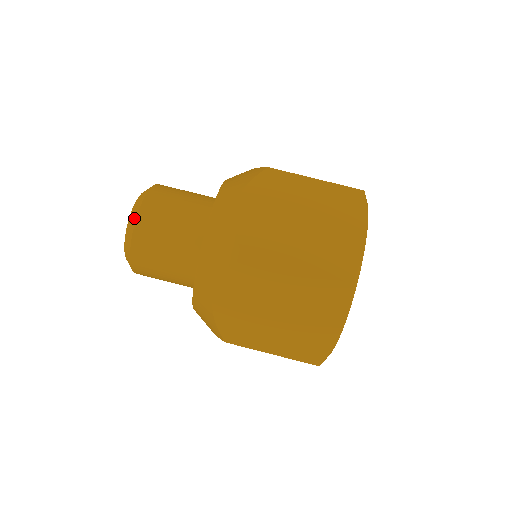
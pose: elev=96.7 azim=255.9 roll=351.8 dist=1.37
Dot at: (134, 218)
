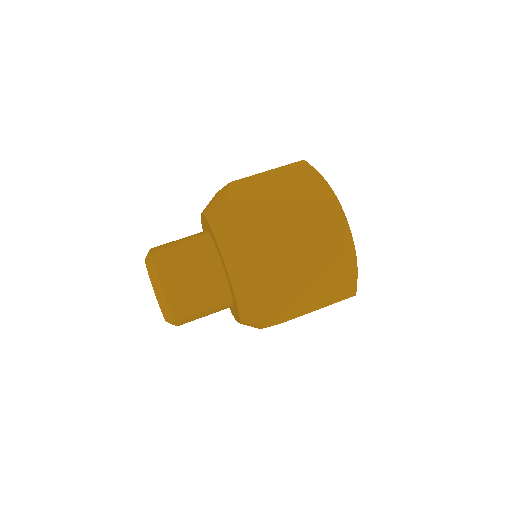
Dot at: (156, 278)
